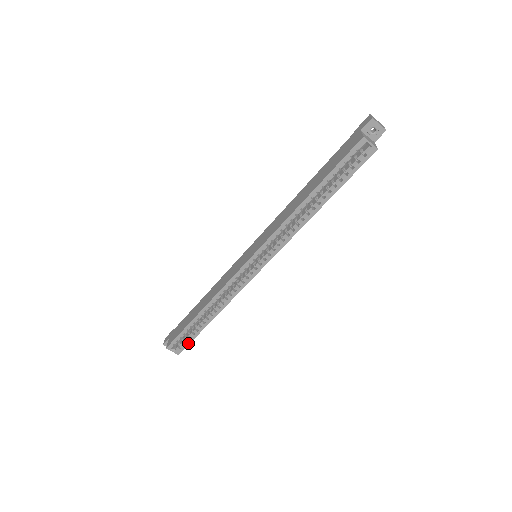
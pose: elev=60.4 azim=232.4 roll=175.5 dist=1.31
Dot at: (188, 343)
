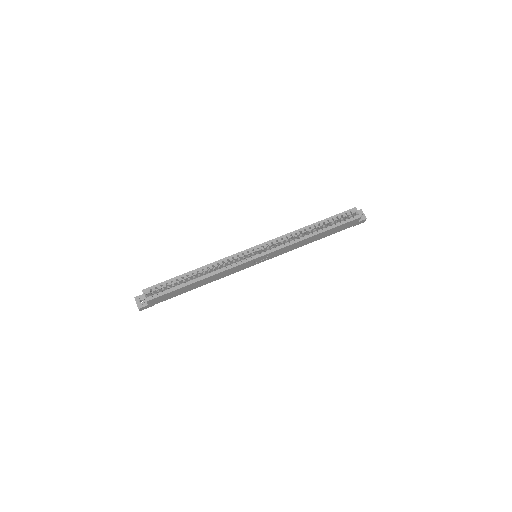
Dot at: (163, 294)
